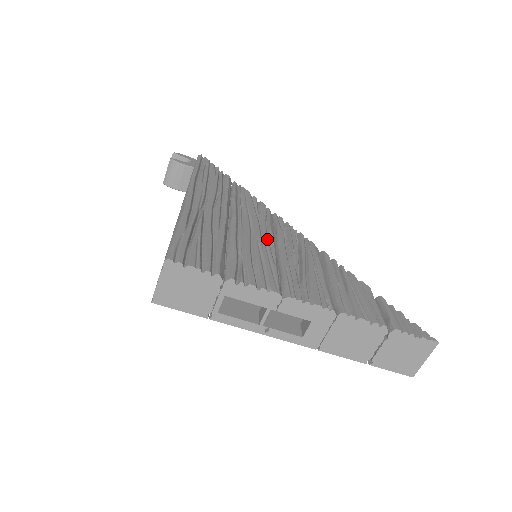
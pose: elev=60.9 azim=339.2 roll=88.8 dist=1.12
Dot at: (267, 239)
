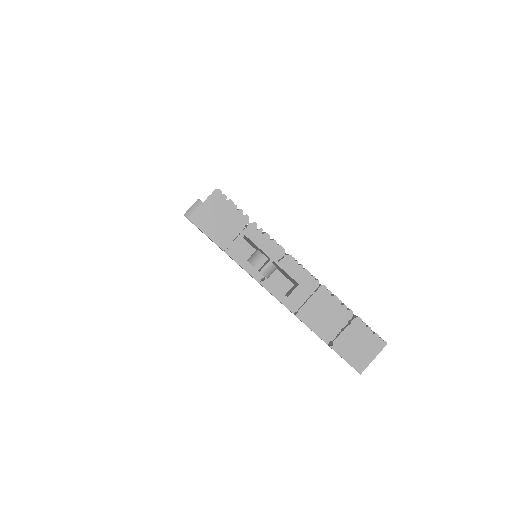
Dot at: occluded
